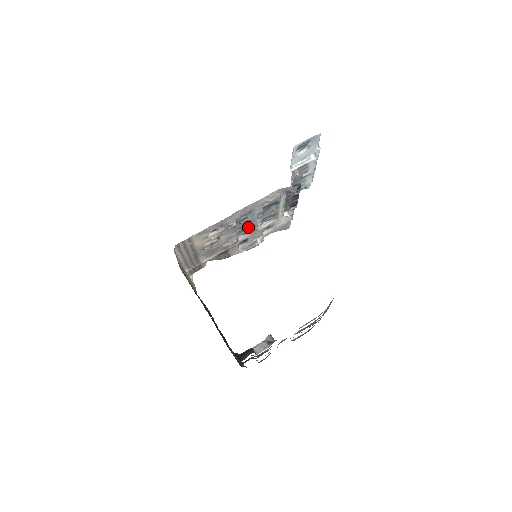
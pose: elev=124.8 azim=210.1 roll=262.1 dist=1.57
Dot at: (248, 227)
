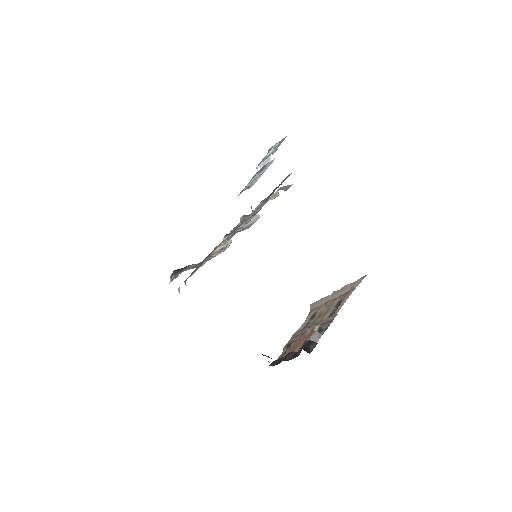
Dot at: occluded
